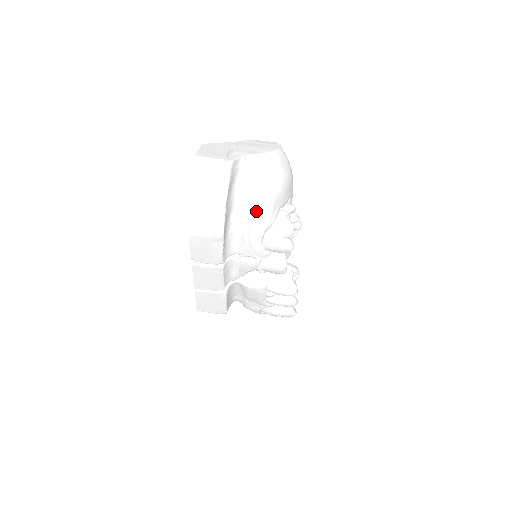
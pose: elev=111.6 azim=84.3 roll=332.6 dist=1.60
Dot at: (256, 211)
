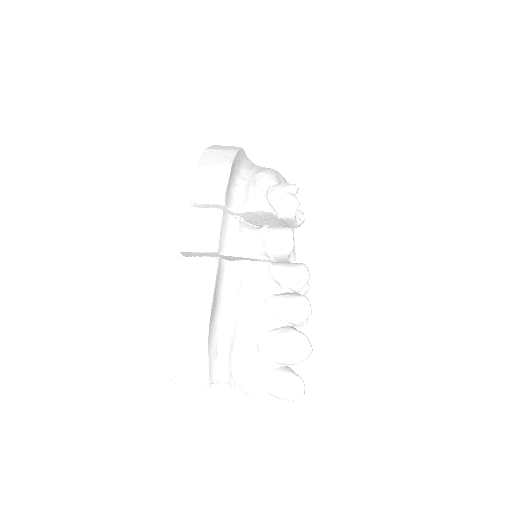
Dot at: (262, 171)
